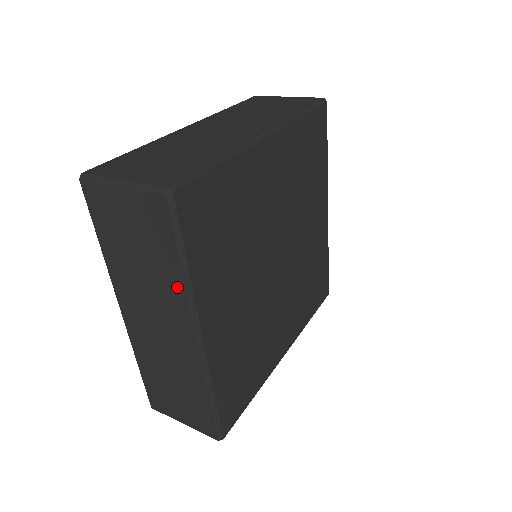
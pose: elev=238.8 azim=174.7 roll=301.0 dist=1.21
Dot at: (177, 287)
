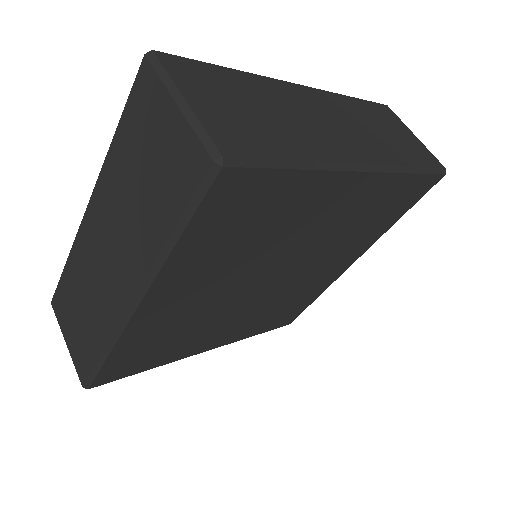
Dot at: (152, 247)
